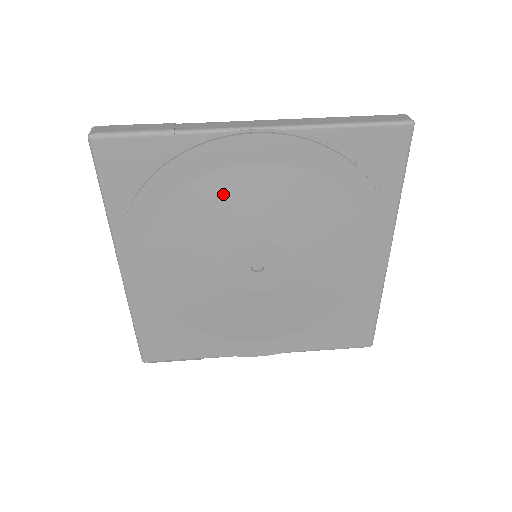
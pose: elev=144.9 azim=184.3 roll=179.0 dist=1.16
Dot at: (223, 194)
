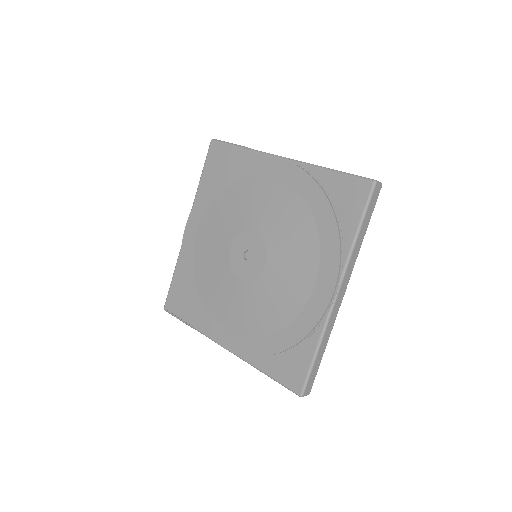
Dot at: (250, 192)
